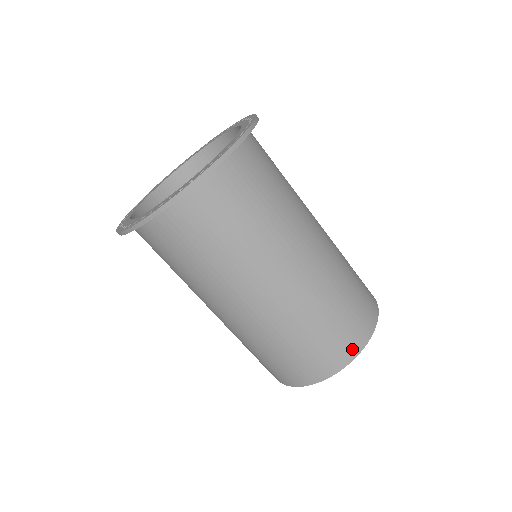
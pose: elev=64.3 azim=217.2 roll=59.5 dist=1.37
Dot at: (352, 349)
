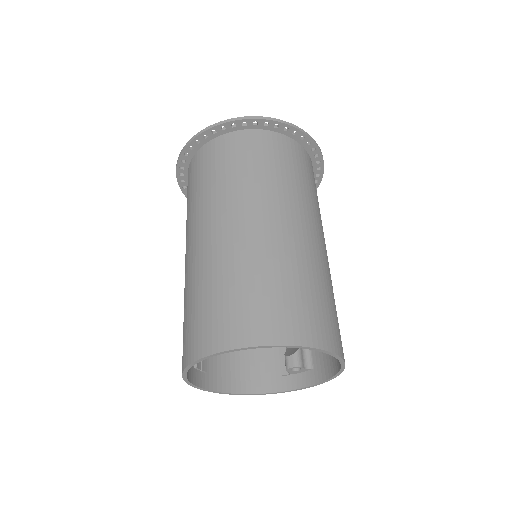
Dot at: (312, 336)
